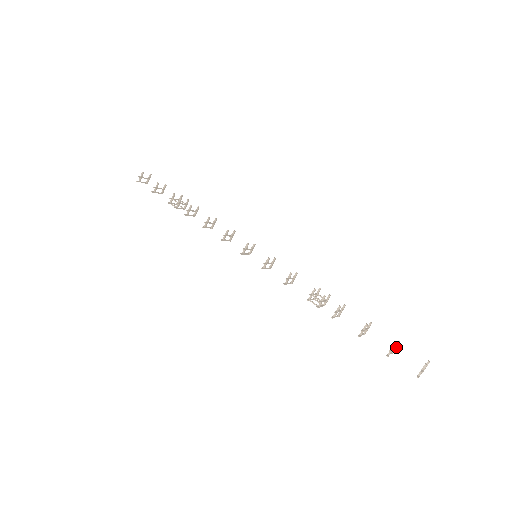
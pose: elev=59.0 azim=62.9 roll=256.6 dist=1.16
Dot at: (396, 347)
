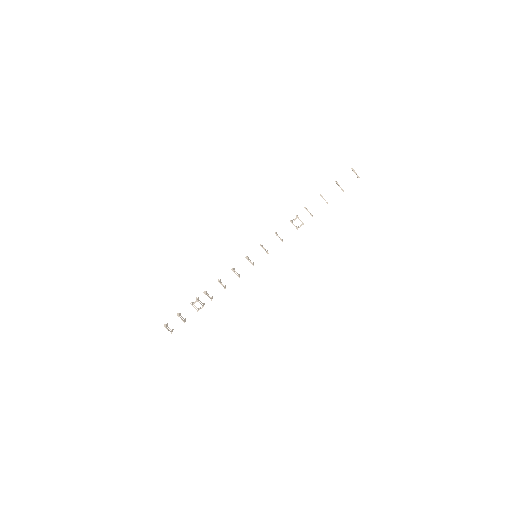
Dot at: (343, 190)
